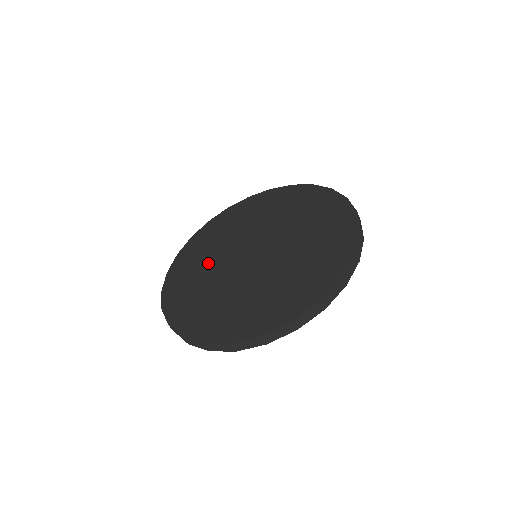
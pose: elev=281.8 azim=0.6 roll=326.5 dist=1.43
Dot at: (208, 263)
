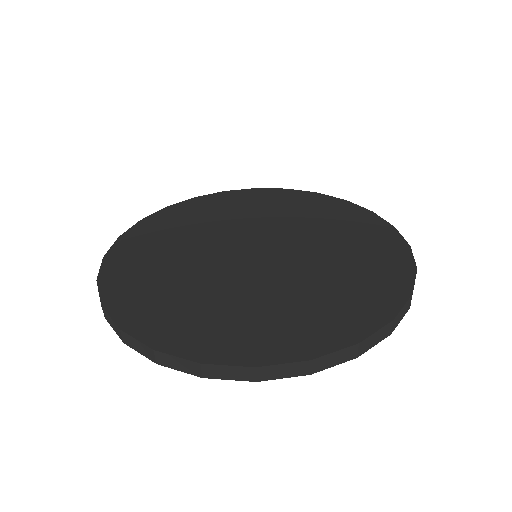
Dot at: (184, 275)
